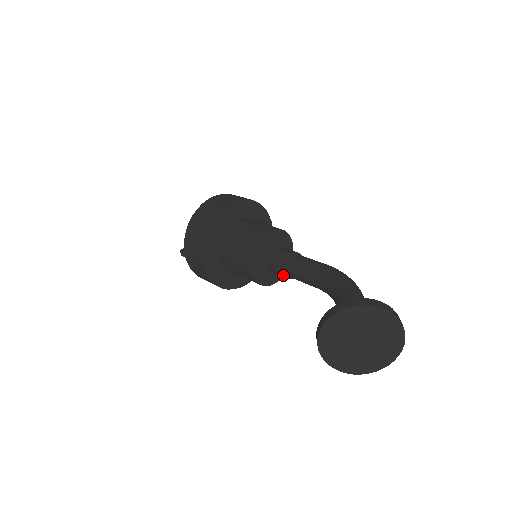
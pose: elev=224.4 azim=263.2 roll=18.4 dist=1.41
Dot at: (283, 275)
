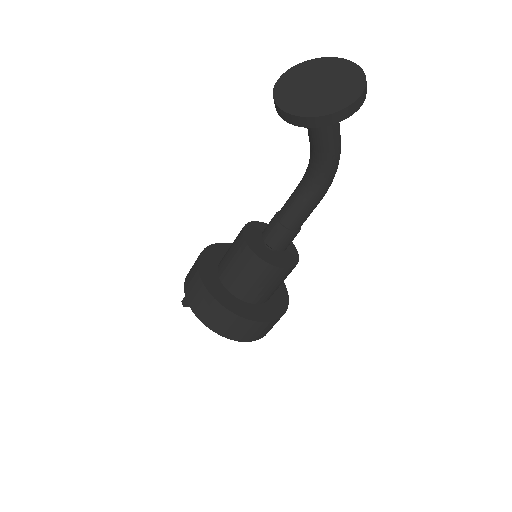
Dot at: (279, 229)
